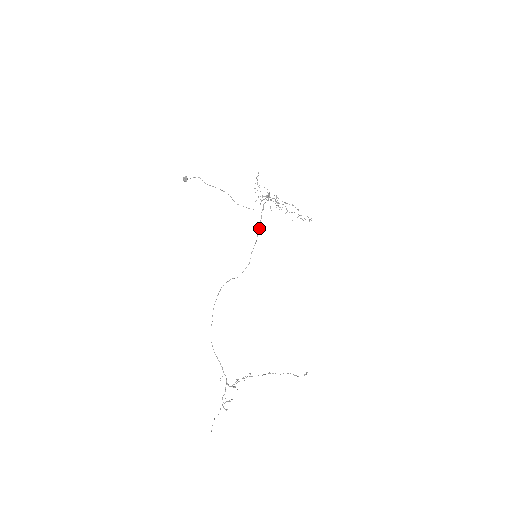
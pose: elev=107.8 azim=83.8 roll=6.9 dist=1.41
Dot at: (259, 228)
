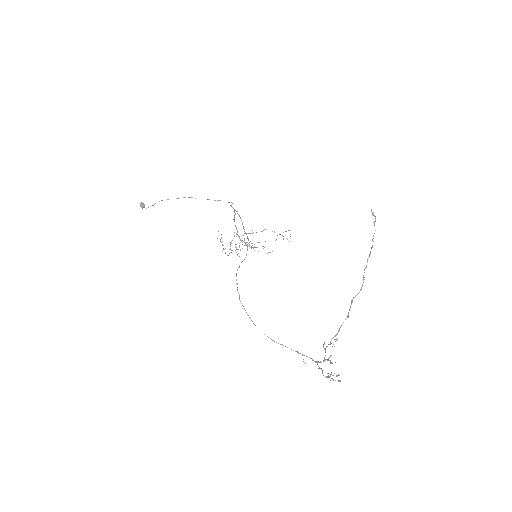
Dot at: occluded
